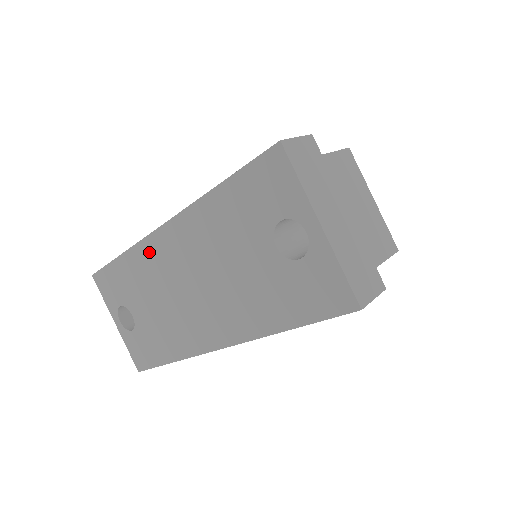
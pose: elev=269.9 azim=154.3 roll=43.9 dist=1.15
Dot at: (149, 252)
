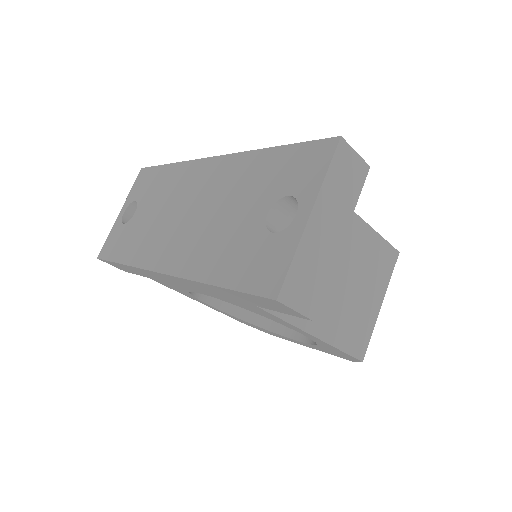
Dot at: (189, 171)
